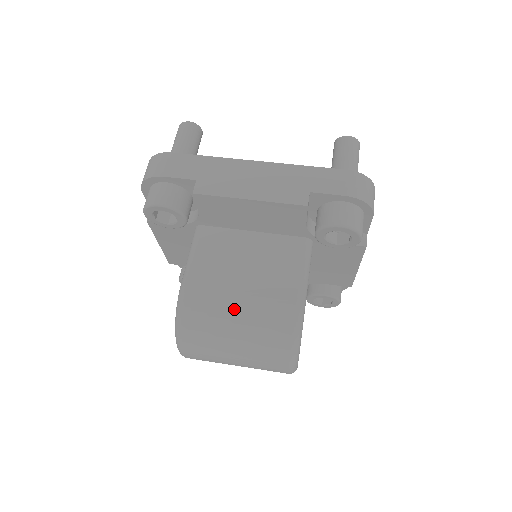
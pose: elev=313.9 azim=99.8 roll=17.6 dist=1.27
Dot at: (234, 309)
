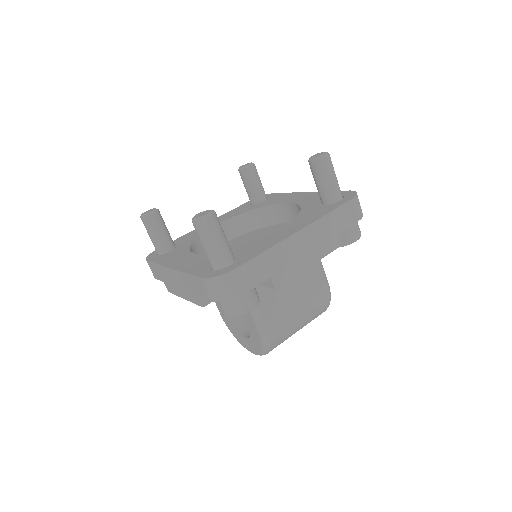
Dot at: (298, 319)
